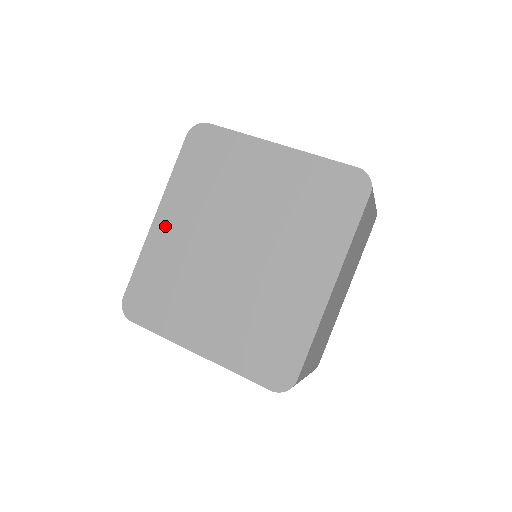
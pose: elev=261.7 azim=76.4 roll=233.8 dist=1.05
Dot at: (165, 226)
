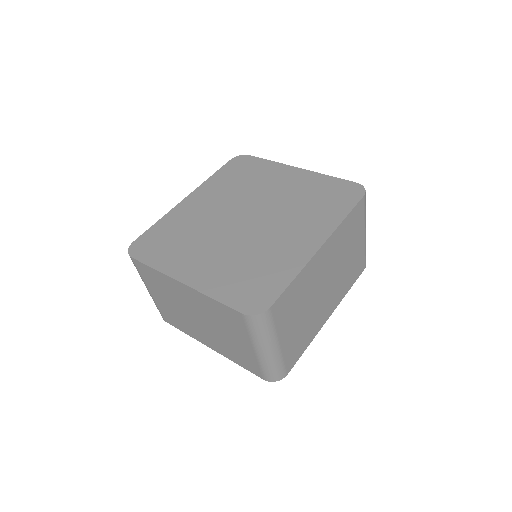
Dot at: (192, 203)
